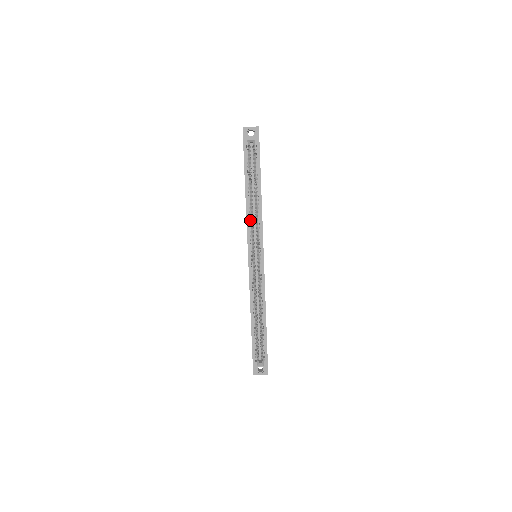
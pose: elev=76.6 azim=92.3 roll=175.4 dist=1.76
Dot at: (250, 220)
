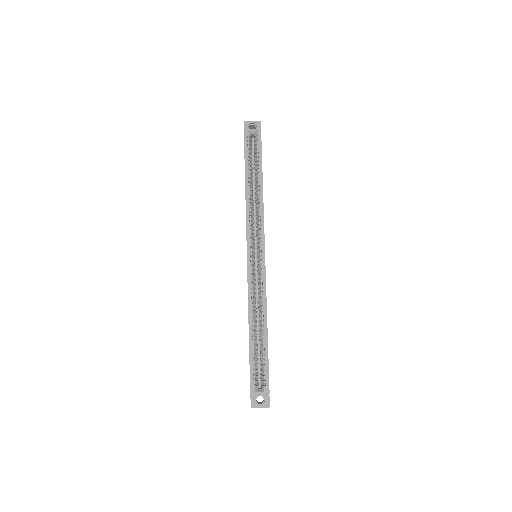
Dot at: (250, 212)
